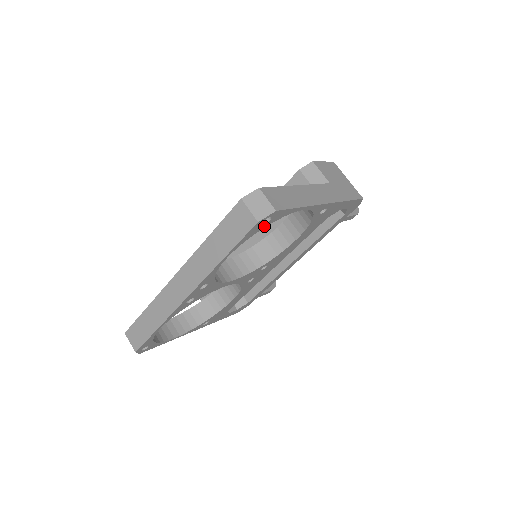
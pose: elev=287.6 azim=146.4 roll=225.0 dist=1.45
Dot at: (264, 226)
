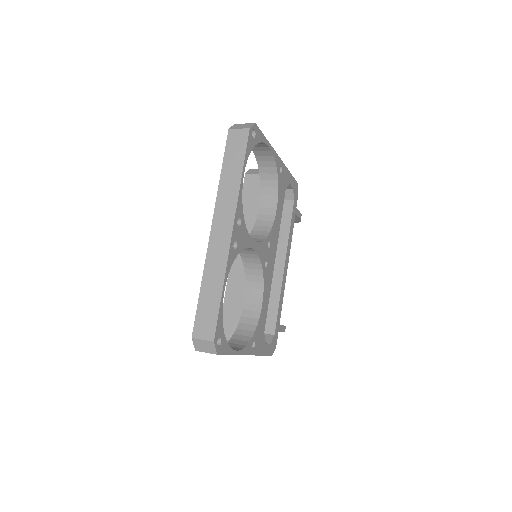
Dot at: (254, 144)
